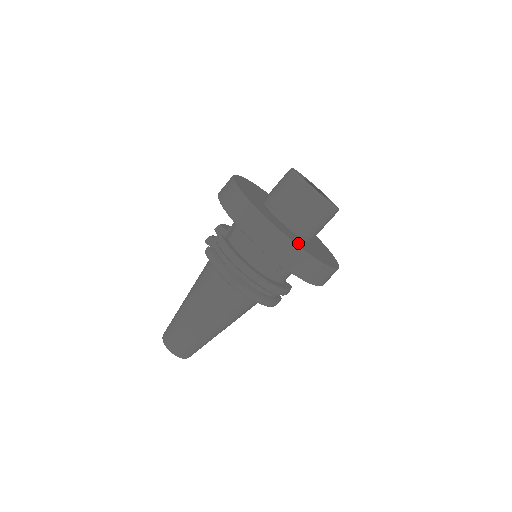
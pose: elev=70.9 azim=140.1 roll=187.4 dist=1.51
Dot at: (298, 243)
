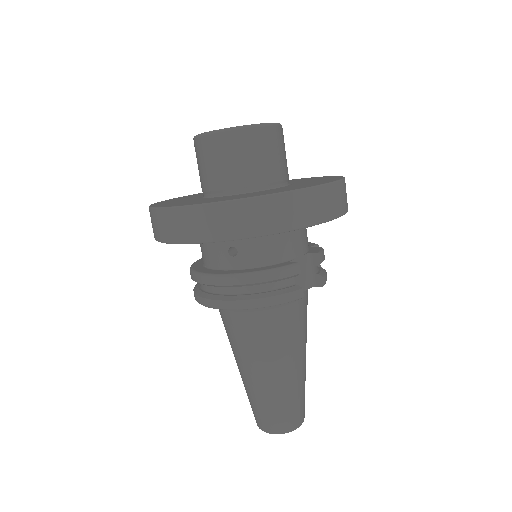
Dot at: (181, 204)
